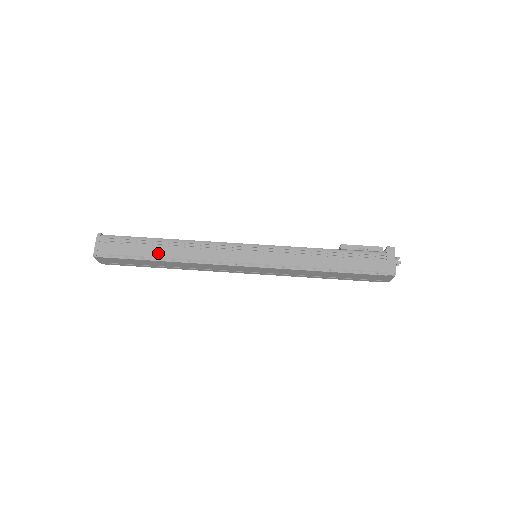
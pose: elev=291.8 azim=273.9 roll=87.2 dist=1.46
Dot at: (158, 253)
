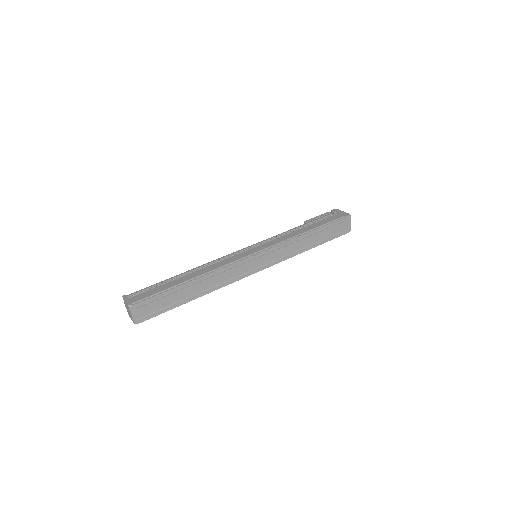
Dot at: (183, 280)
